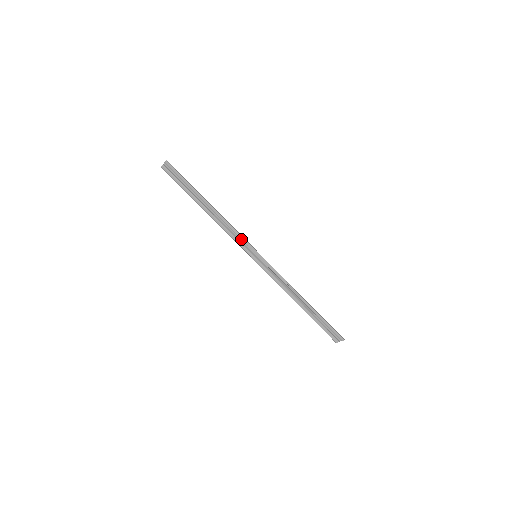
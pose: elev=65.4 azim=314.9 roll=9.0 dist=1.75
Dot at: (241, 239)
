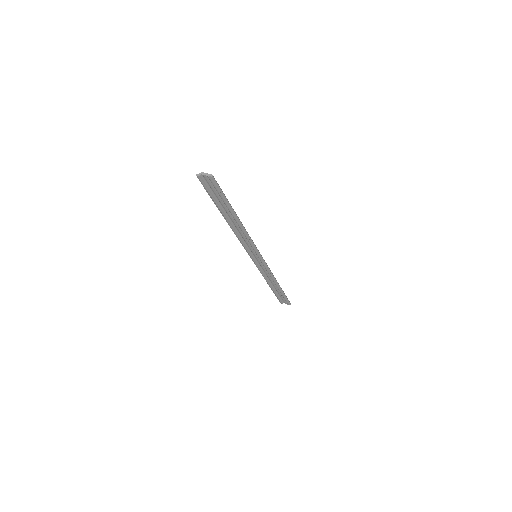
Dot at: (252, 246)
